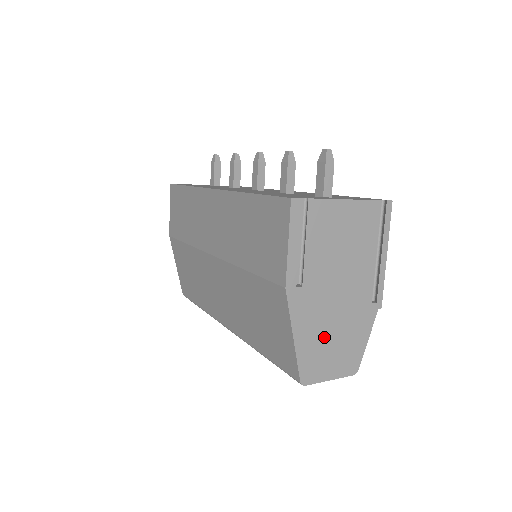
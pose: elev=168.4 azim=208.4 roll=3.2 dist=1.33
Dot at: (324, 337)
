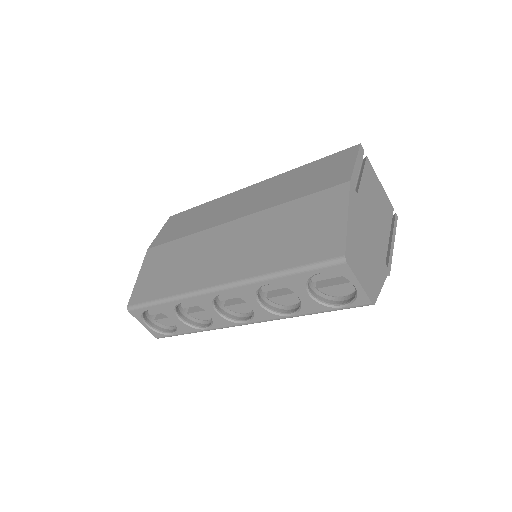
Dot at: (361, 244)
